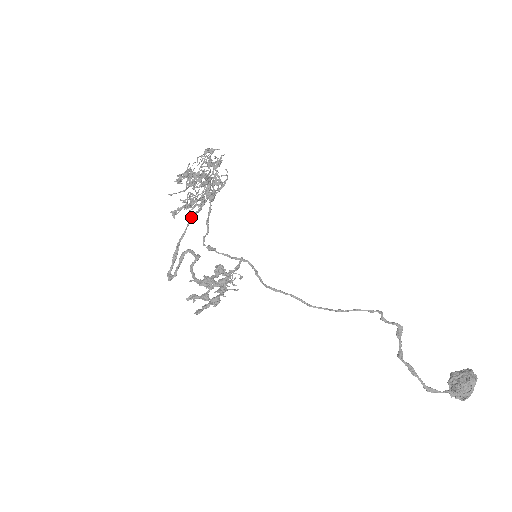
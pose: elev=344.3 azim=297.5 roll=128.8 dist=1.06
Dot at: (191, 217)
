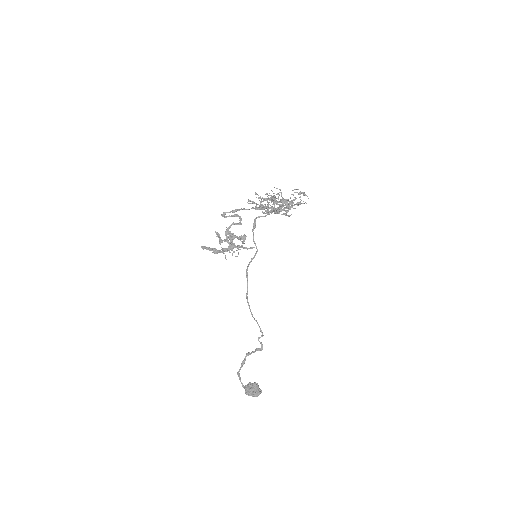
Dot at: occluded
